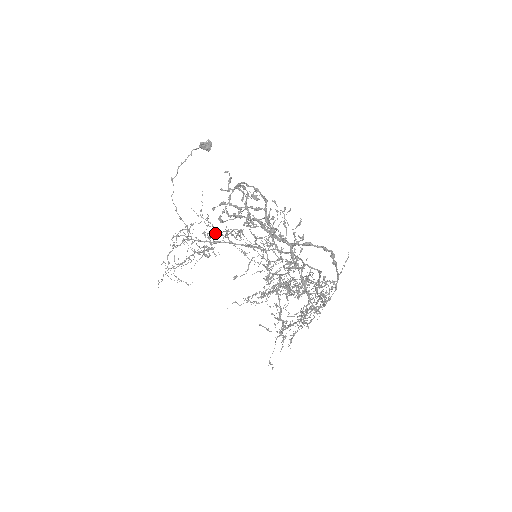
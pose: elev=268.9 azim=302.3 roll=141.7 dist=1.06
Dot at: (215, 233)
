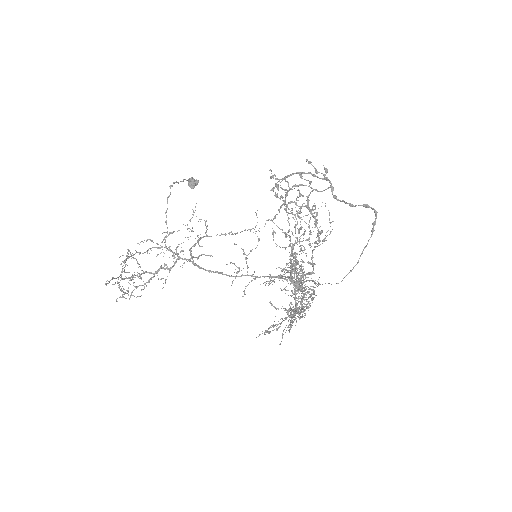
Dot at: (210, 236)
